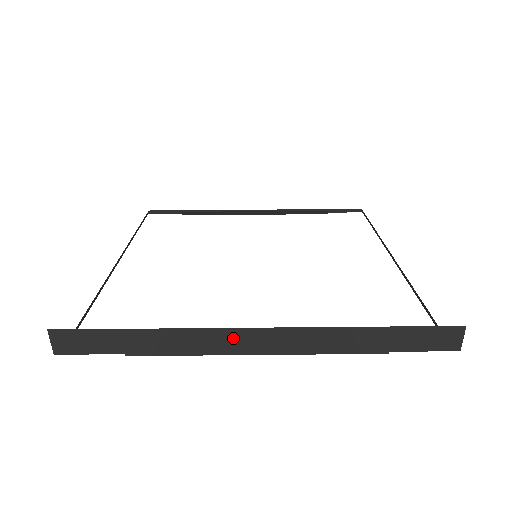
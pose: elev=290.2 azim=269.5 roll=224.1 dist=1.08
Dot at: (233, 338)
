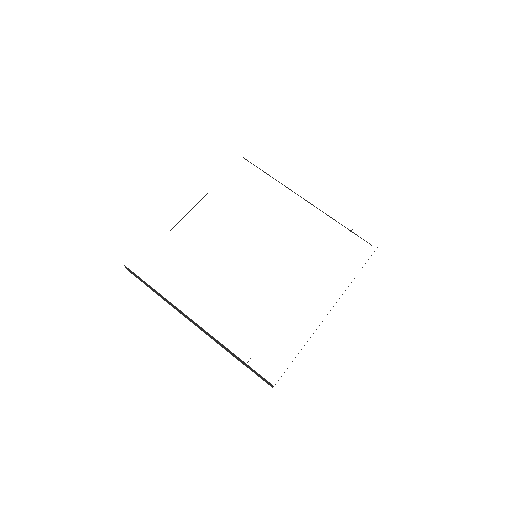
Dot at: (187, 317)
